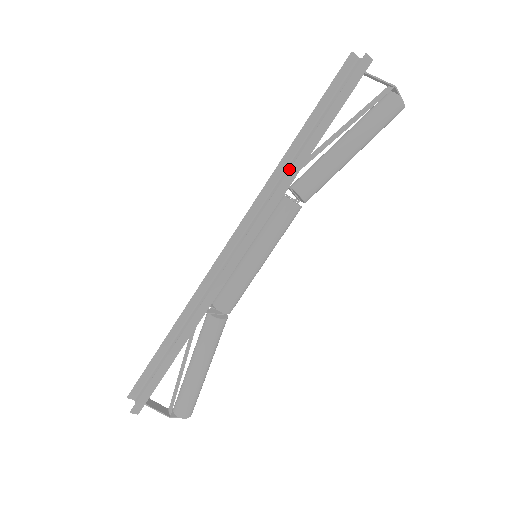
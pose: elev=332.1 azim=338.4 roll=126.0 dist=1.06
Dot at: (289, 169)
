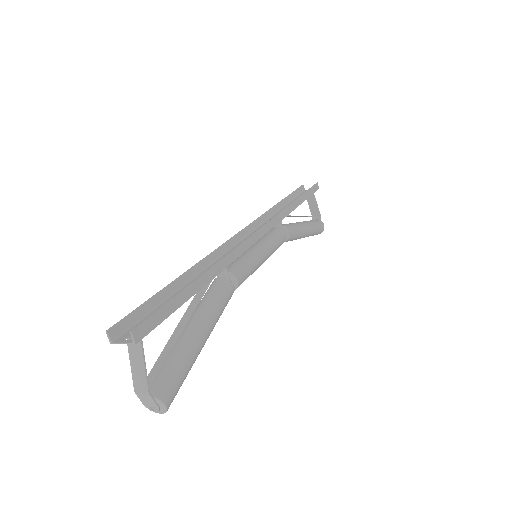
Dot at: (288, 205)
